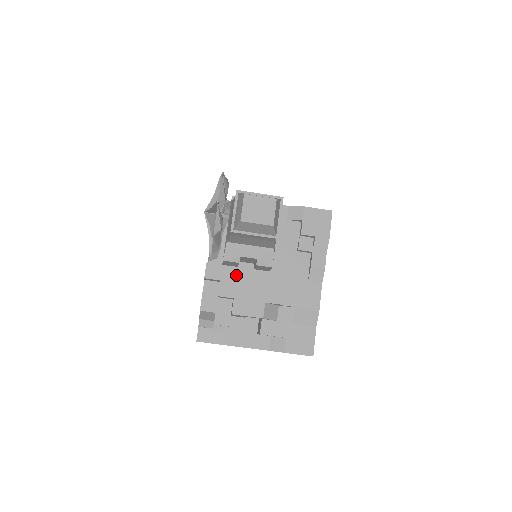
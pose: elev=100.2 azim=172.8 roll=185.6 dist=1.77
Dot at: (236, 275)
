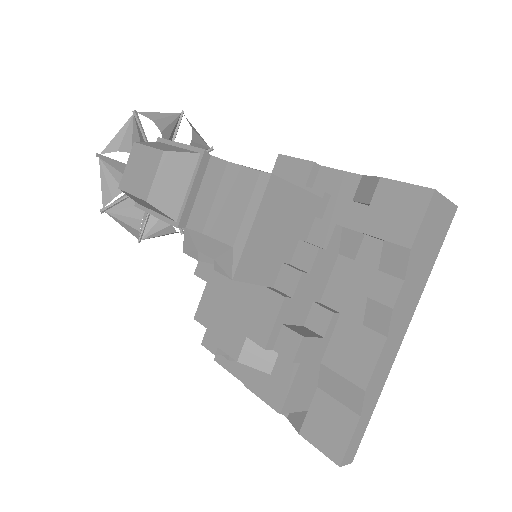
Dot at: (226, 280)
